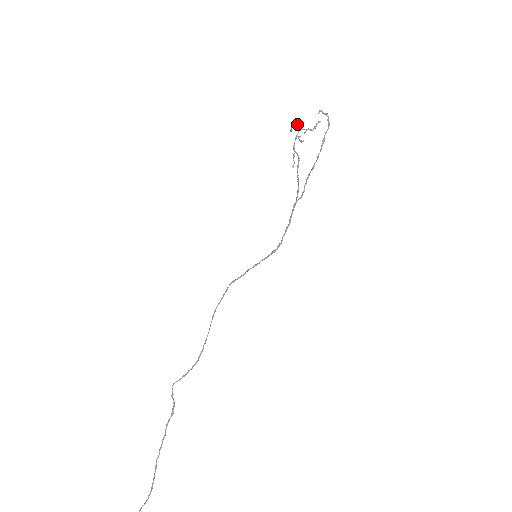
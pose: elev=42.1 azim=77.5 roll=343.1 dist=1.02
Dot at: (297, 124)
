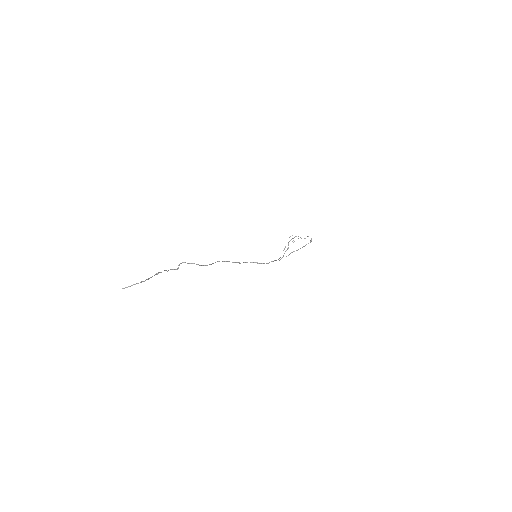
Dot at: occluded
